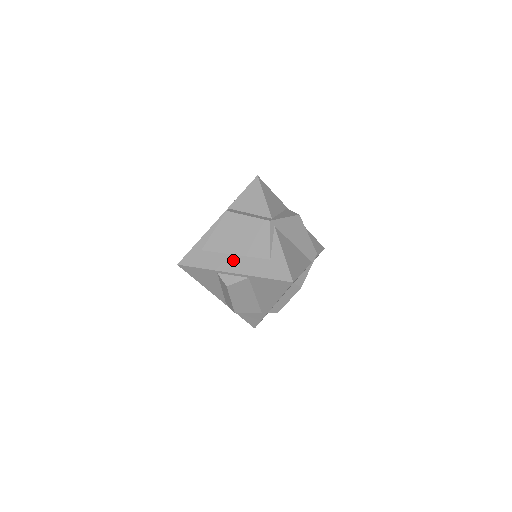
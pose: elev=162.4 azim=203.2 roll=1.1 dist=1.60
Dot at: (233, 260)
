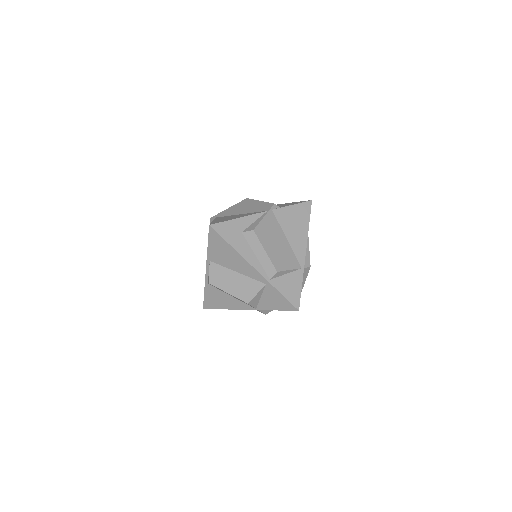
Dot at: occluded
